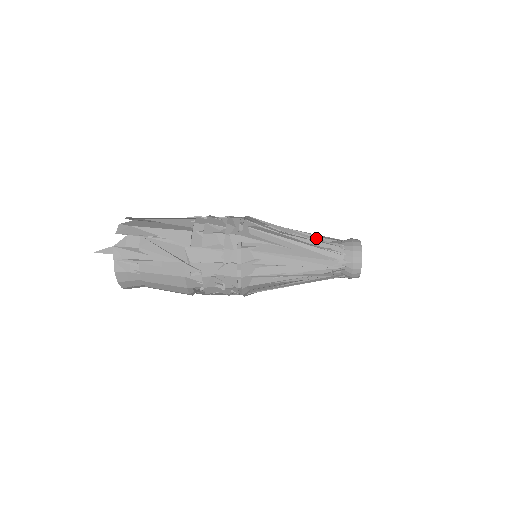
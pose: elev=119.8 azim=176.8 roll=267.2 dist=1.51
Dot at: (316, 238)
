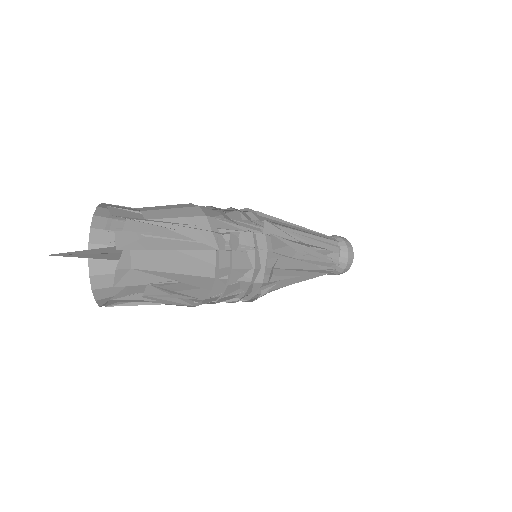
Dot at: (322, 255)
